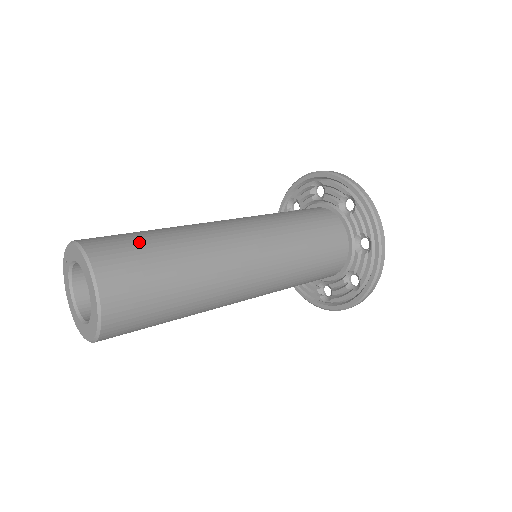
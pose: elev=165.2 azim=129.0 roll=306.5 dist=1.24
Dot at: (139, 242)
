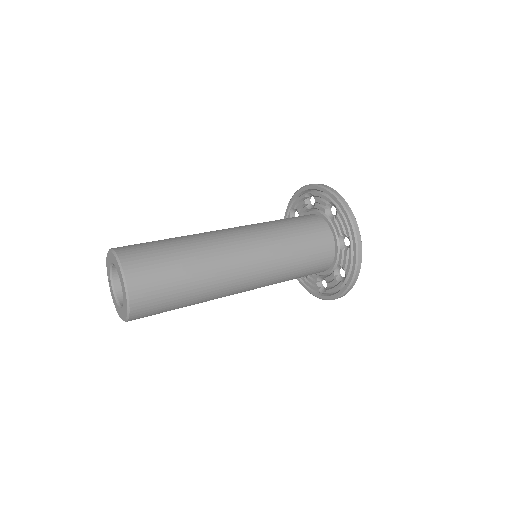
Dot at: occluded
